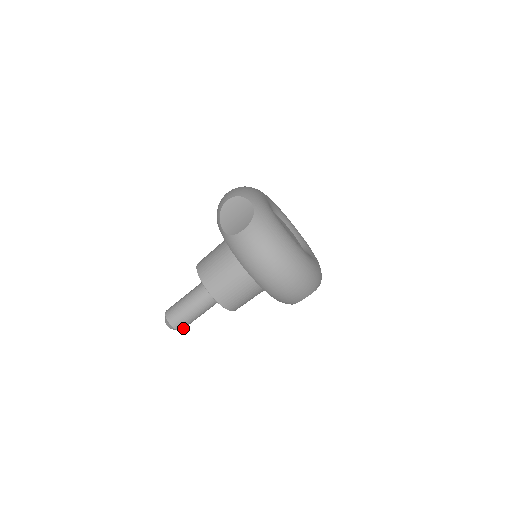
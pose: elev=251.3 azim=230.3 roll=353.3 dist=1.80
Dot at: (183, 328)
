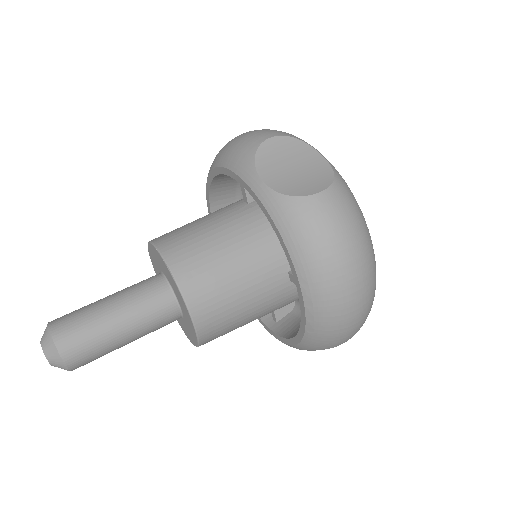
Dot at: (79, 366)
